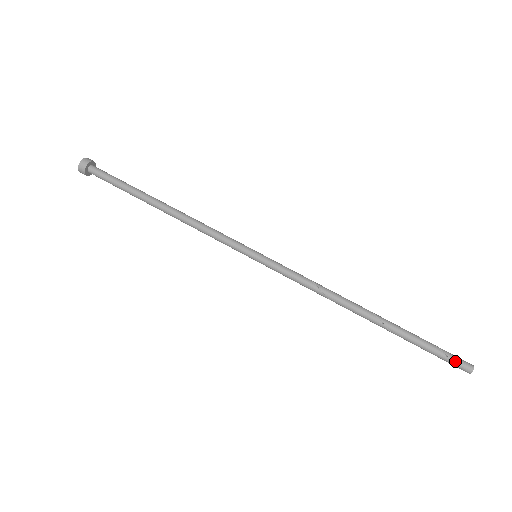
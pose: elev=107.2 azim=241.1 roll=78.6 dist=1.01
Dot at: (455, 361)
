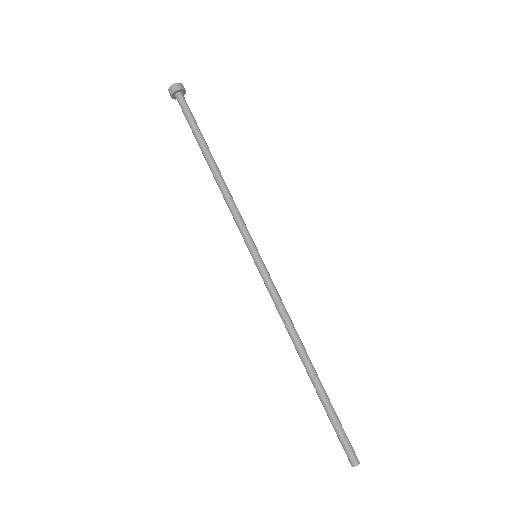
Dot at: (348, 449)
